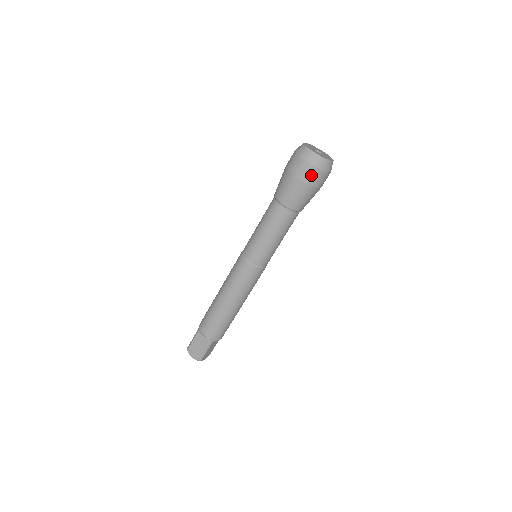
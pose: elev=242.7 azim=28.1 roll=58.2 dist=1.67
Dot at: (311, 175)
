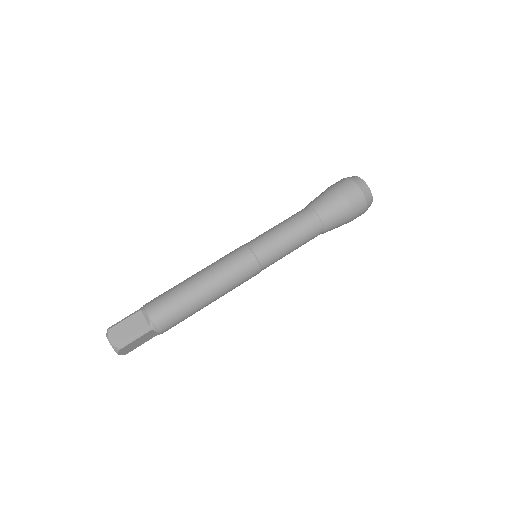
Dot at: (356, 199)
